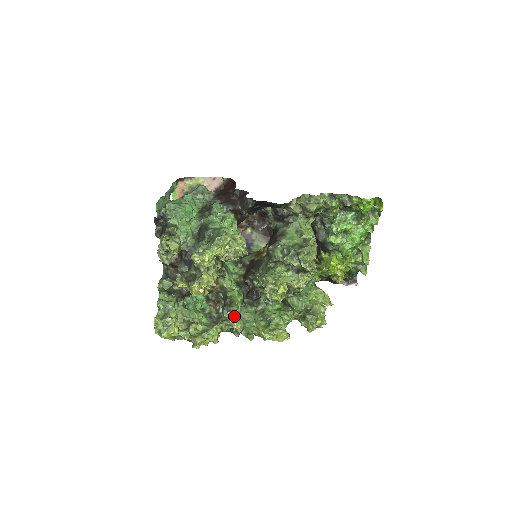
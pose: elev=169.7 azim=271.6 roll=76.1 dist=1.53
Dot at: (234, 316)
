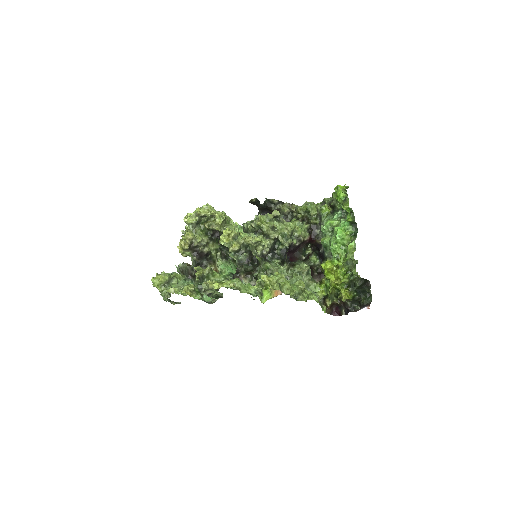
Dot at: (200, 268)
